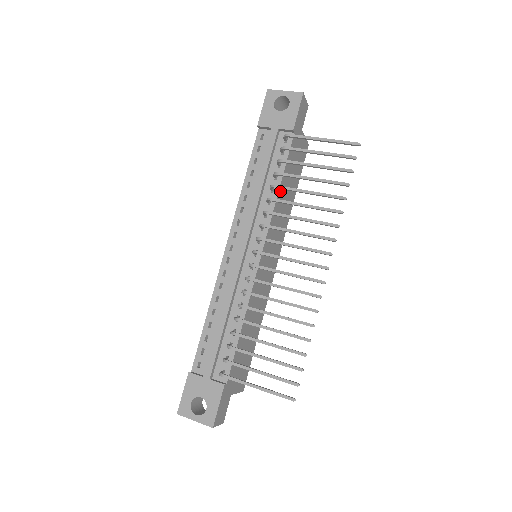
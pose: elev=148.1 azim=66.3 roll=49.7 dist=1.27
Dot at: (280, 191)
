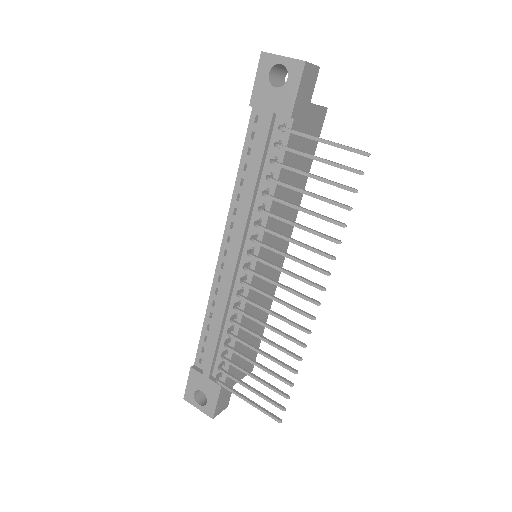
Dot at: (277, 192)
